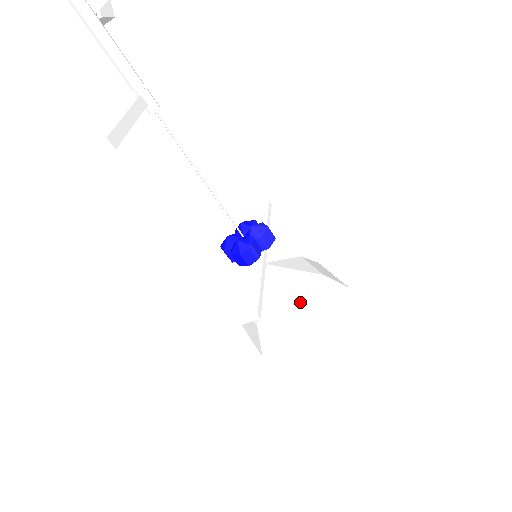
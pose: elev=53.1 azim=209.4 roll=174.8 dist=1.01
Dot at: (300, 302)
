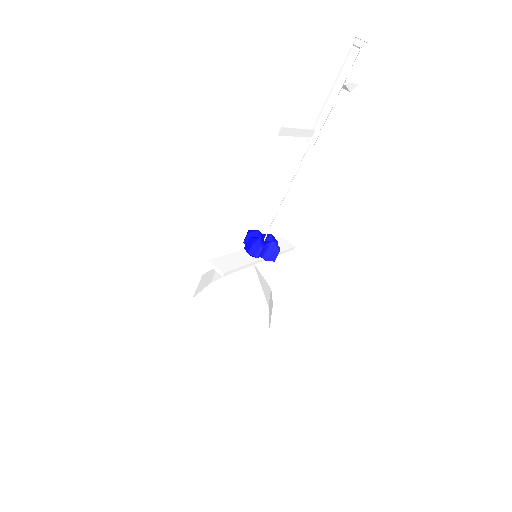
Dot at: (243, 301)
